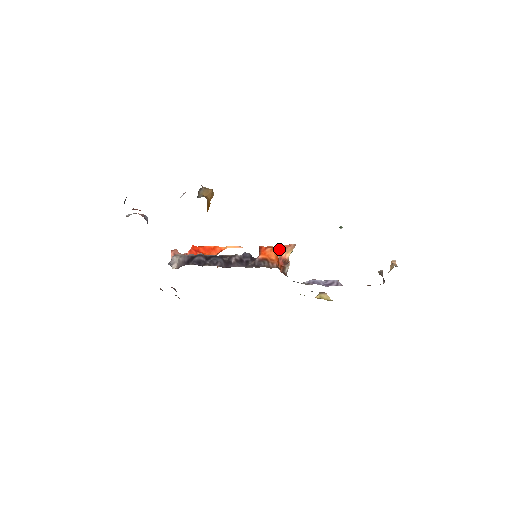
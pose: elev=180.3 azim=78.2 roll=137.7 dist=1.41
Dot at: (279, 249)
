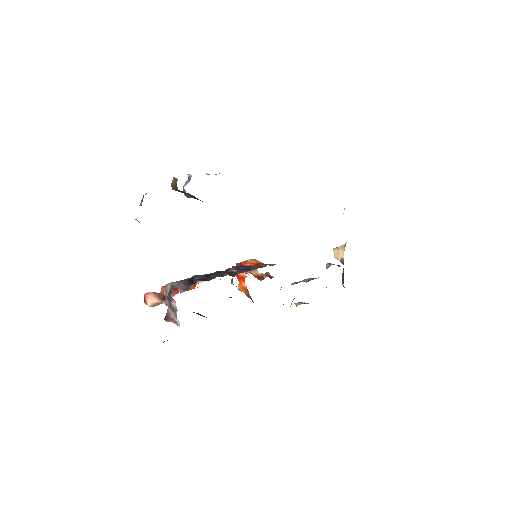
Dot at: occluded
